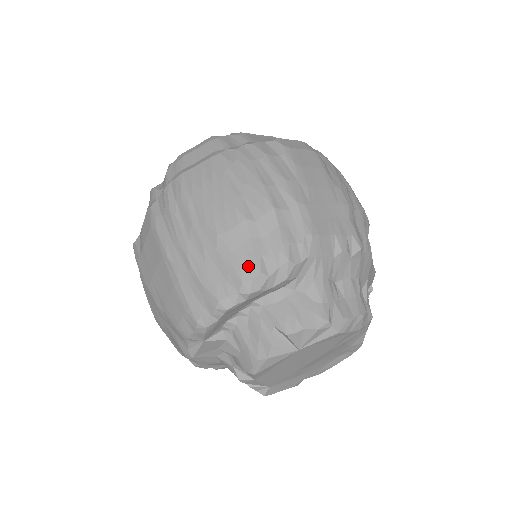
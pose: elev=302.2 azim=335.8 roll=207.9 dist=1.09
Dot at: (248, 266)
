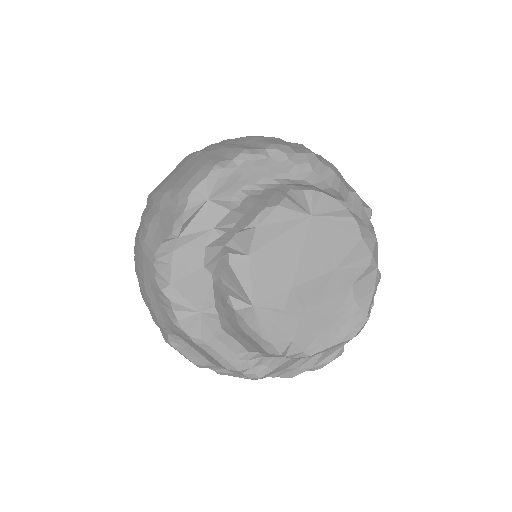
Dot at: (279, 142)
